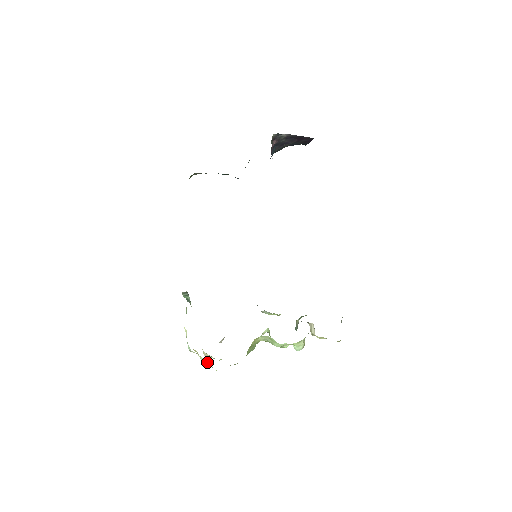
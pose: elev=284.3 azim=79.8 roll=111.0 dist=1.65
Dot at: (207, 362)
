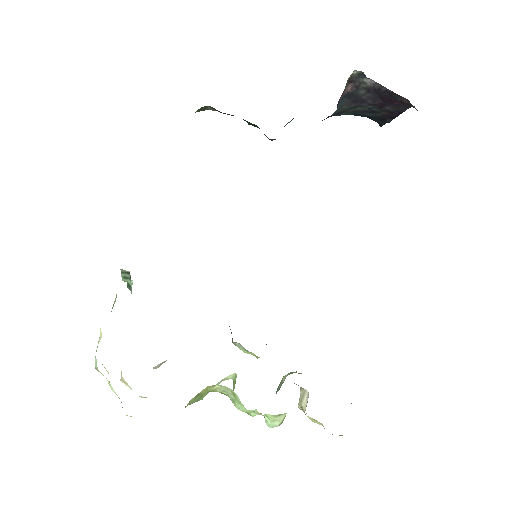
Dot at: occluded
